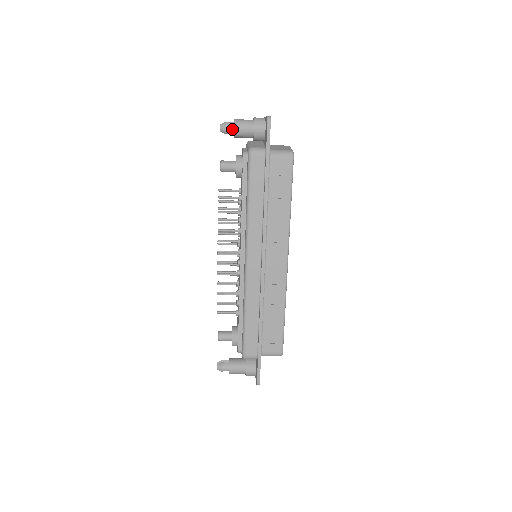
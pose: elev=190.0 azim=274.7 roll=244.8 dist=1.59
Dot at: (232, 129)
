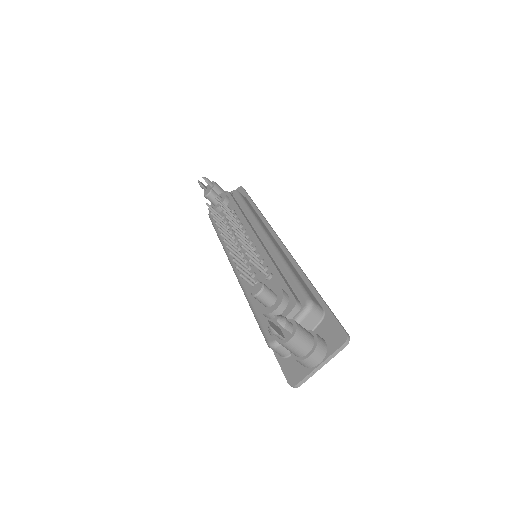
Dot at: (212, 183)
